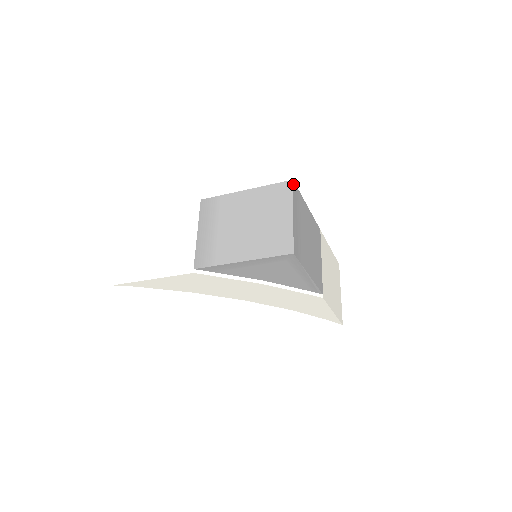
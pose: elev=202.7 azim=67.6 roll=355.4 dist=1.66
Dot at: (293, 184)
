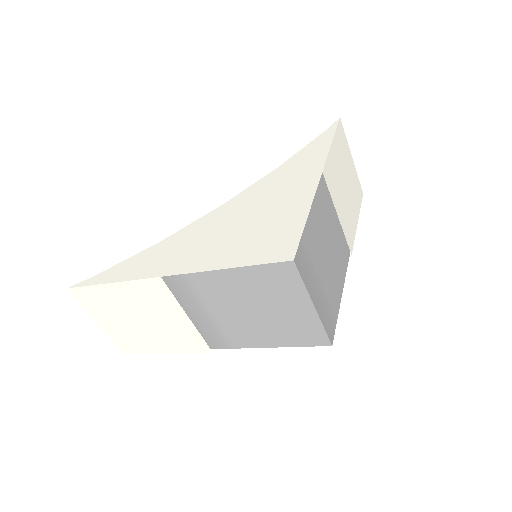
Dot at: (296, 265)
